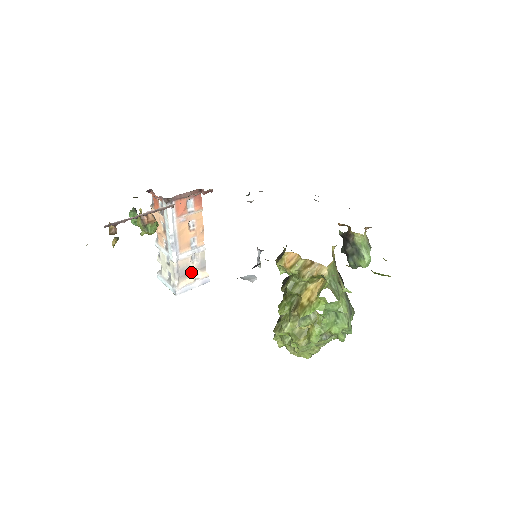
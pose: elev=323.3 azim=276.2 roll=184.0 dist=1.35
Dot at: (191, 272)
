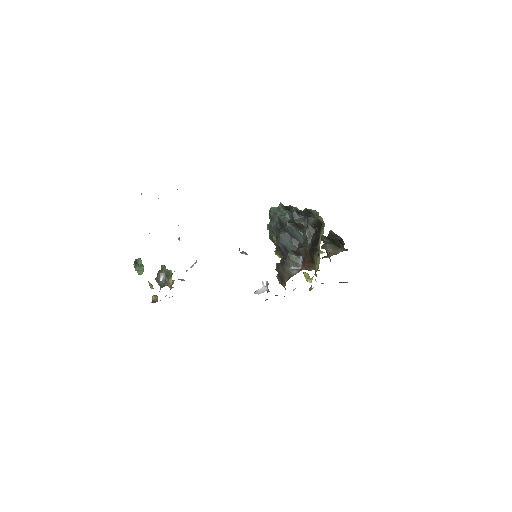
Dot at: occluded
